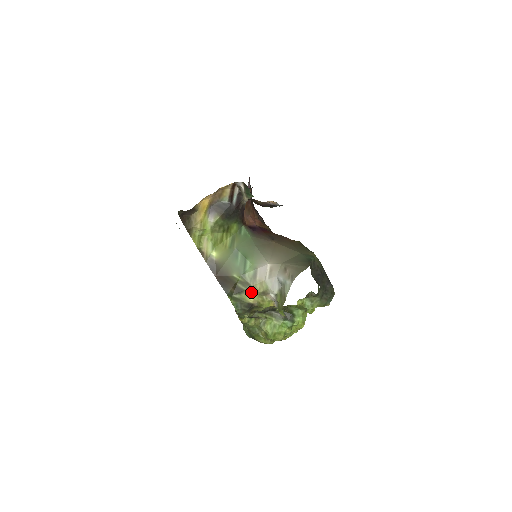
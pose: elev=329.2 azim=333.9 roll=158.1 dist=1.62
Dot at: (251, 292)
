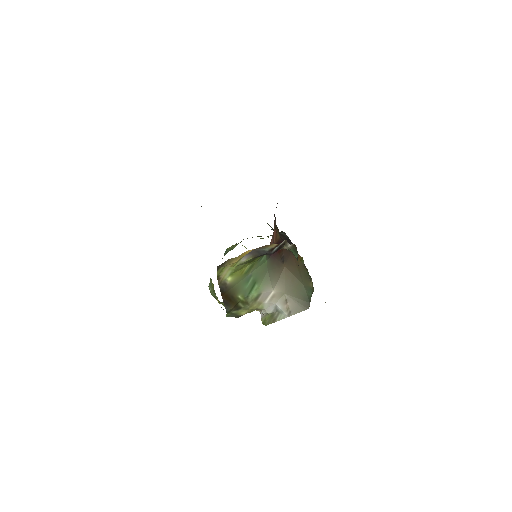
Dot at: (247, 308)
